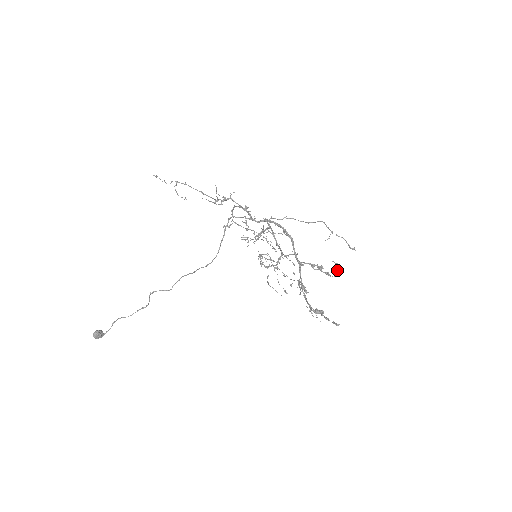
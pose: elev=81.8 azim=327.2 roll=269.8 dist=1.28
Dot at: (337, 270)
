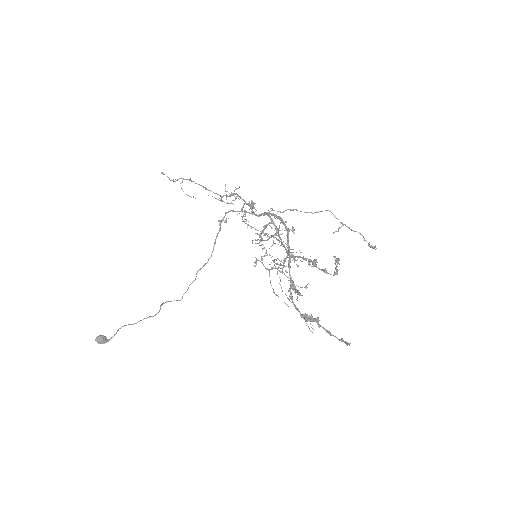
Dot at: (337, 266)
